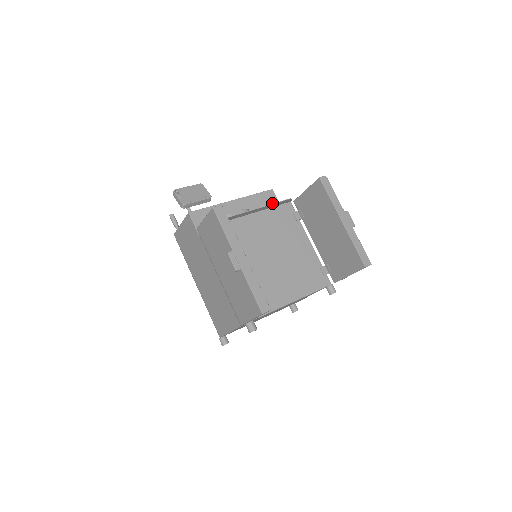
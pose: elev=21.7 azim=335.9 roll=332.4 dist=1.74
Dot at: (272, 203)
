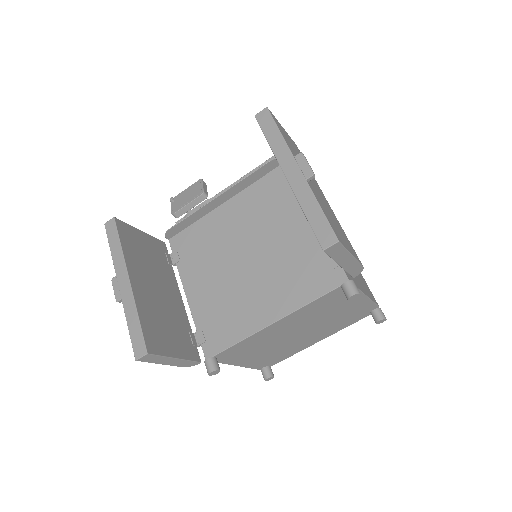
Dot at: (244, 177)
